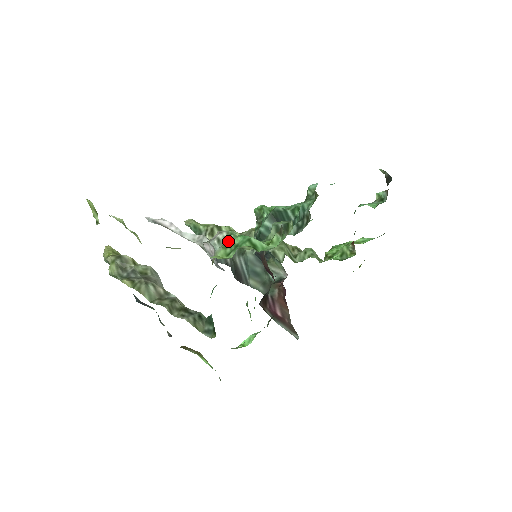
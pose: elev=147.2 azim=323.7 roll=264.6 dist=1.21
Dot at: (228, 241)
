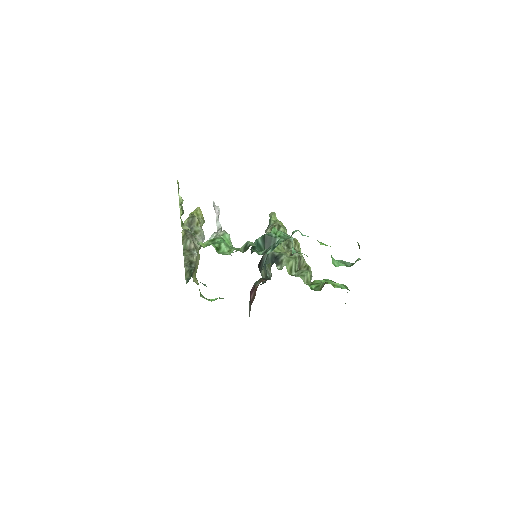
Dot at: (214, 238)
